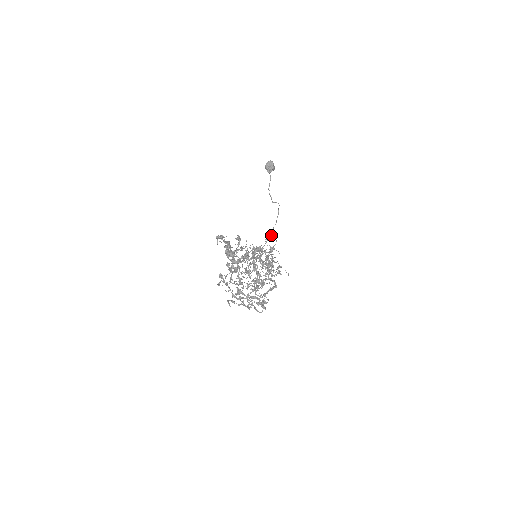
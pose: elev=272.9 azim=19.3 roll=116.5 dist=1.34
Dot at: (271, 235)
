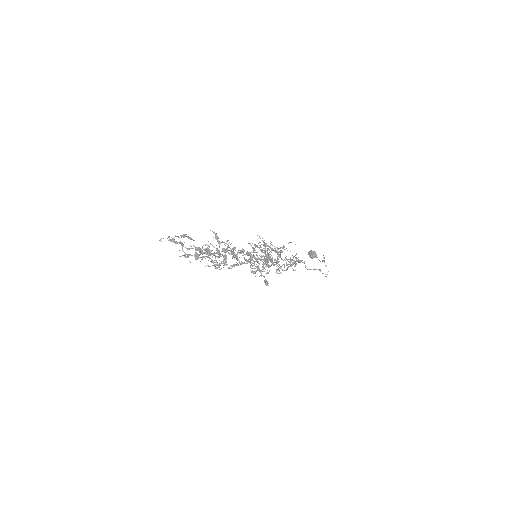
Dot at: occluded
